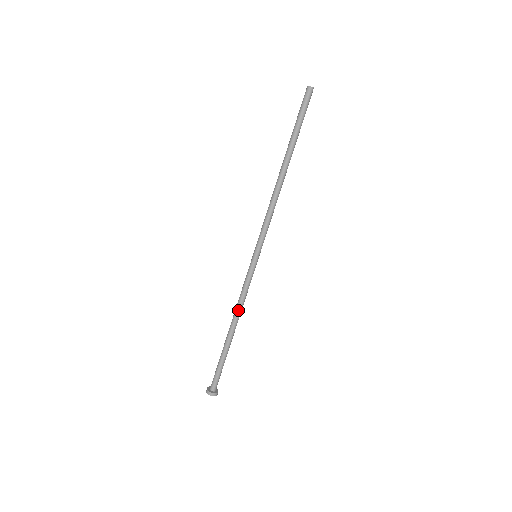
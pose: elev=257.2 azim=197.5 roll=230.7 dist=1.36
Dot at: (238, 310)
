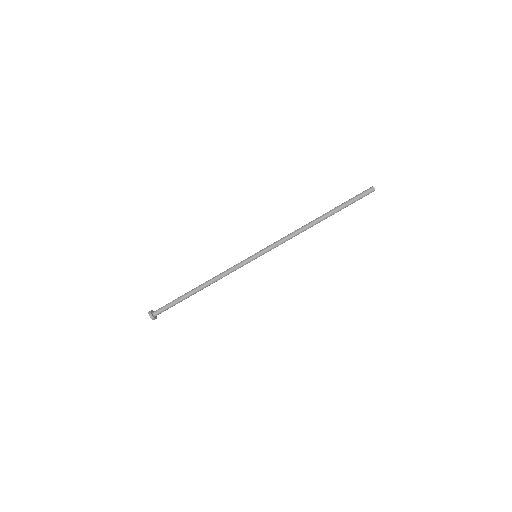
Dot at: (217, 280)
